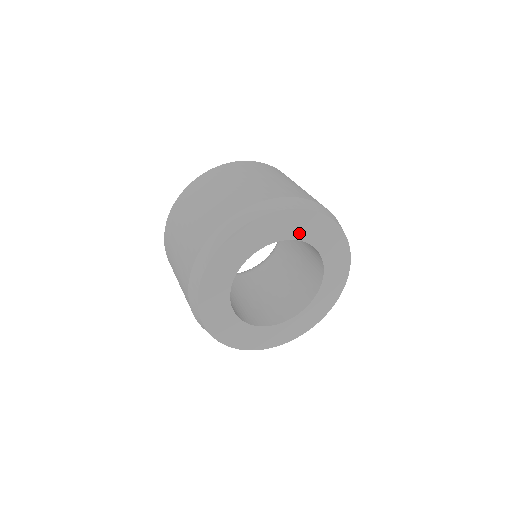
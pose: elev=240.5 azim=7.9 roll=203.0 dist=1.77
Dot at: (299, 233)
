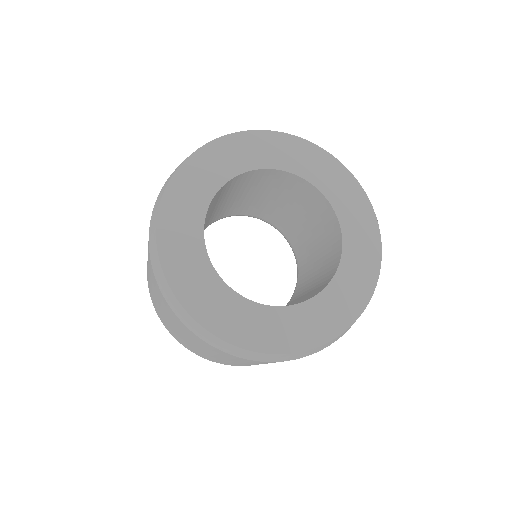
Dot at: (293, 165)
